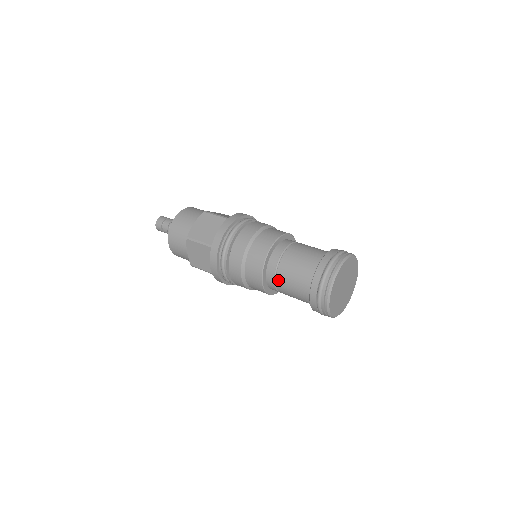
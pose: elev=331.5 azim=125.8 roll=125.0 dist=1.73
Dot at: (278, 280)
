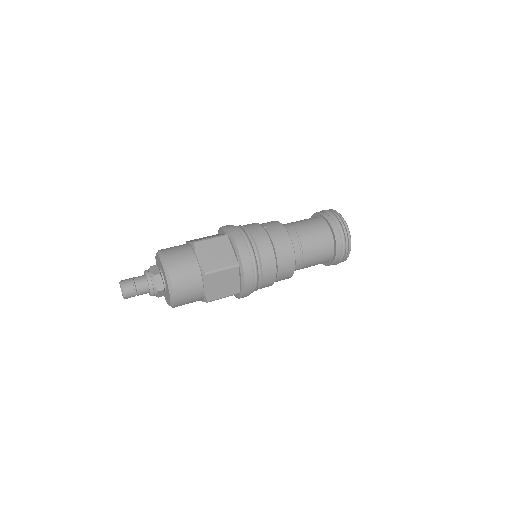
Dot at: occluded
